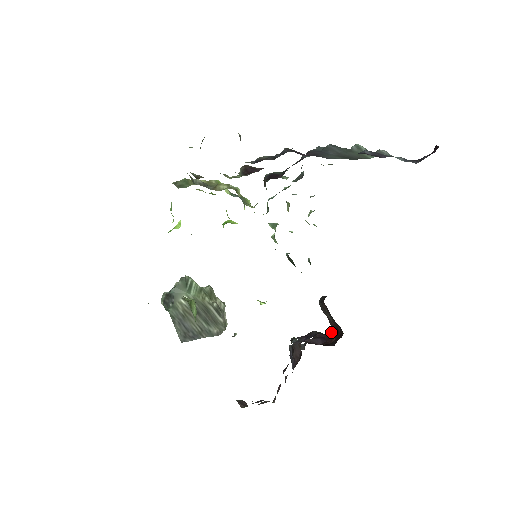
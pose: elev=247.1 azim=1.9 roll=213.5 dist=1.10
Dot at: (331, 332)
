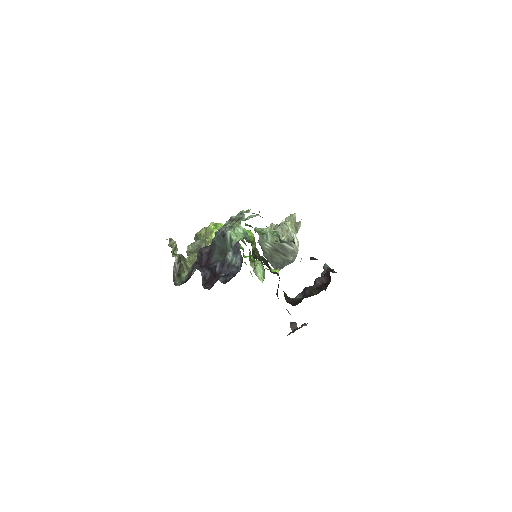
Dot at: occluded
